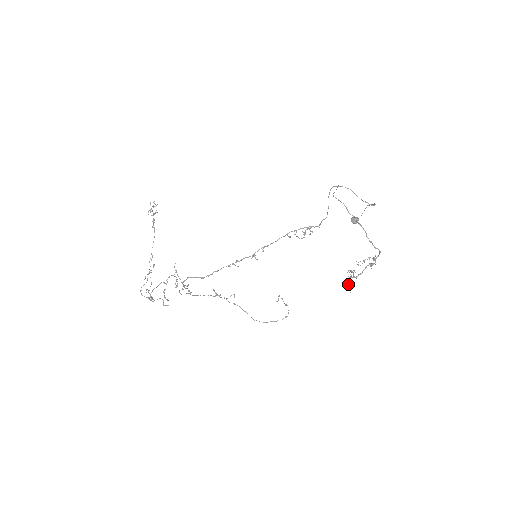
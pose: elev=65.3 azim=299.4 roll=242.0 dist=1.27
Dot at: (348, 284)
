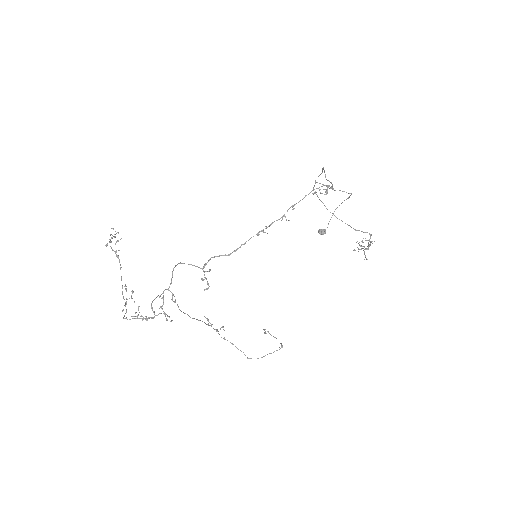
Dot at: occluded
